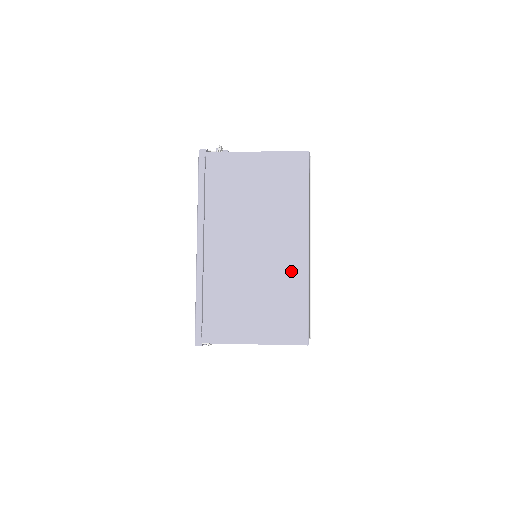
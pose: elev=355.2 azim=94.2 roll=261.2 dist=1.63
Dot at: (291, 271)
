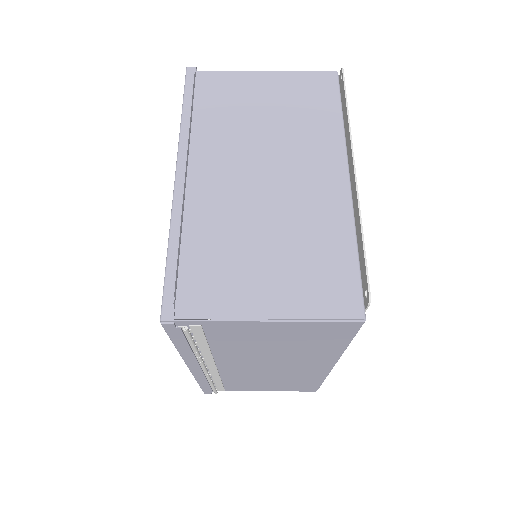
Dot at: (325, 208)
